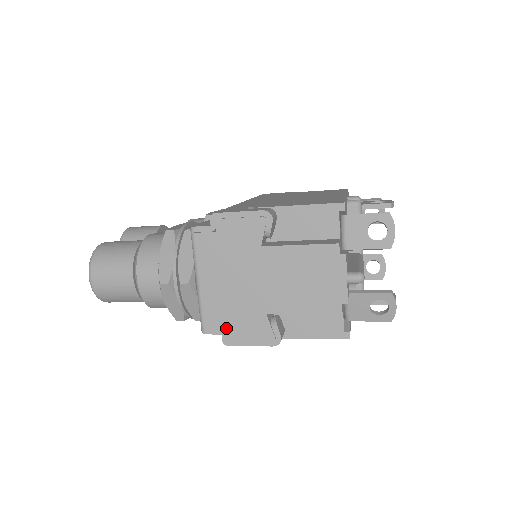
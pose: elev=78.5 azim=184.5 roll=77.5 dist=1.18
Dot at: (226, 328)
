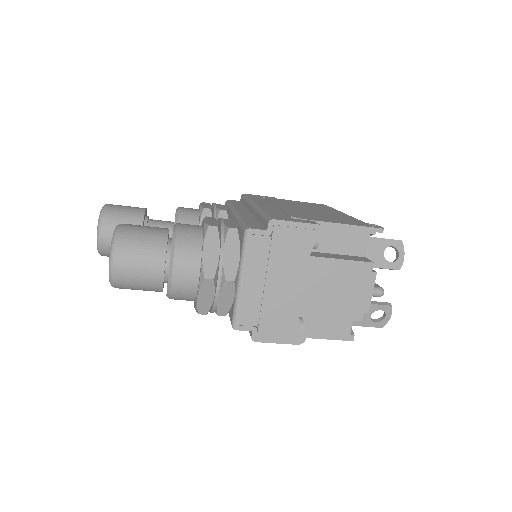
Dot at: (259, 326)
